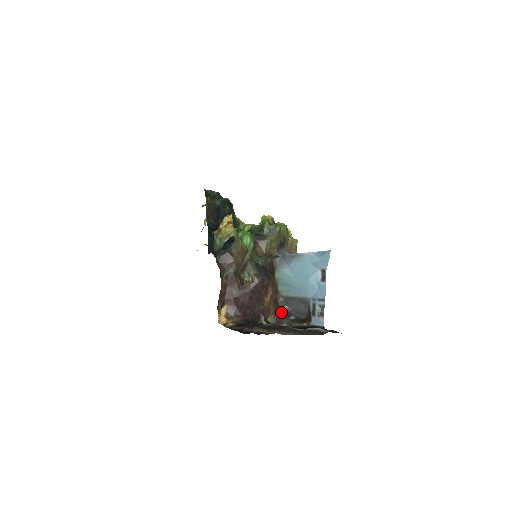
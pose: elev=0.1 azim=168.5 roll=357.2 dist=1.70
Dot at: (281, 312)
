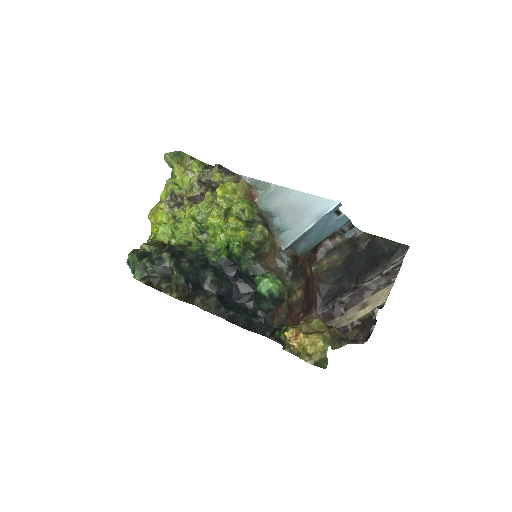
Dot at: (312, 254)
